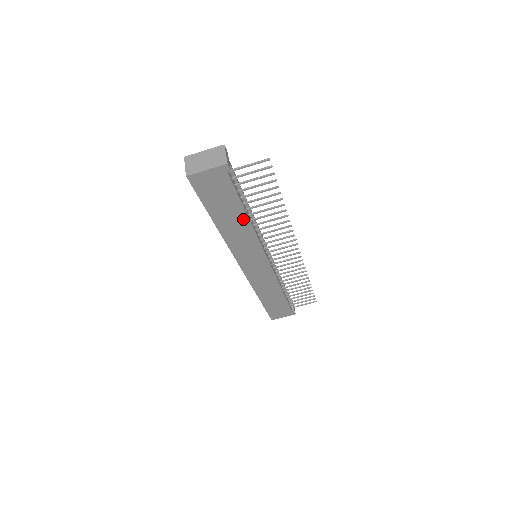
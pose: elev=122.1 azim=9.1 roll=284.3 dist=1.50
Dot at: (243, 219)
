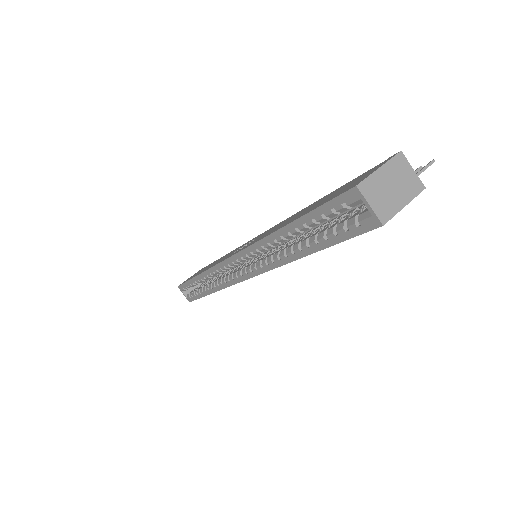
Dot at: occluded
